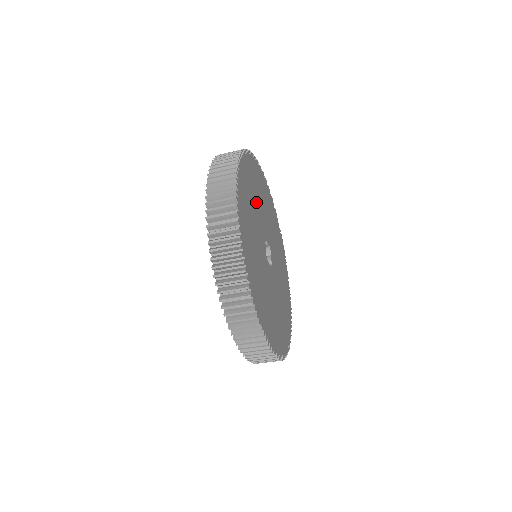
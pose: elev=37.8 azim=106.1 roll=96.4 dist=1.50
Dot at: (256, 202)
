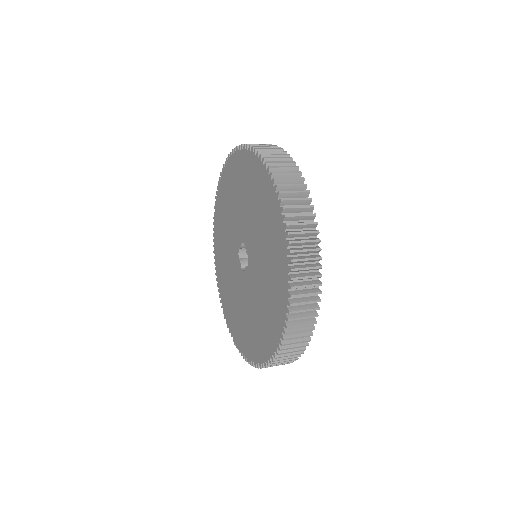
Dot at: occluded
